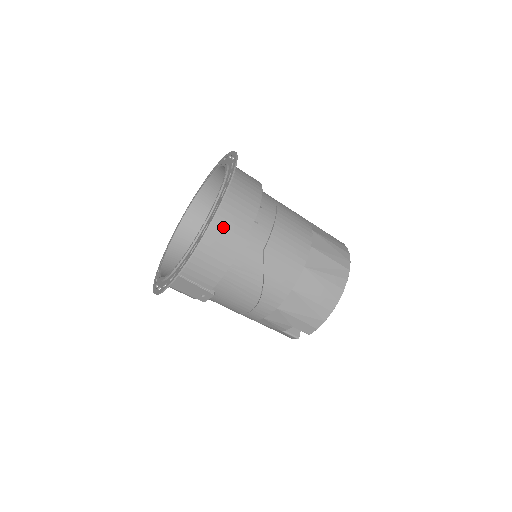
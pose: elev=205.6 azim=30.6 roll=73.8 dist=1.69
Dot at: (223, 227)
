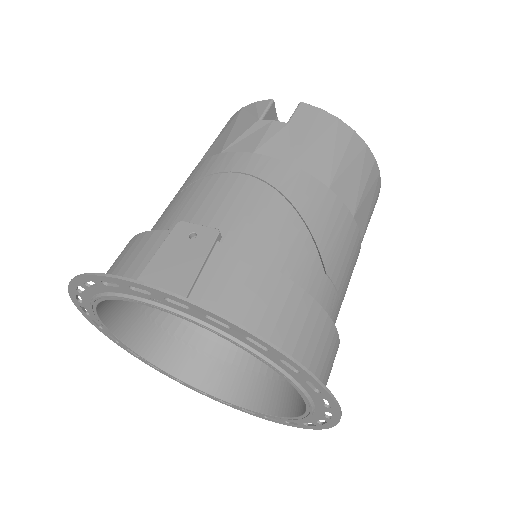
Dot at: occluded
